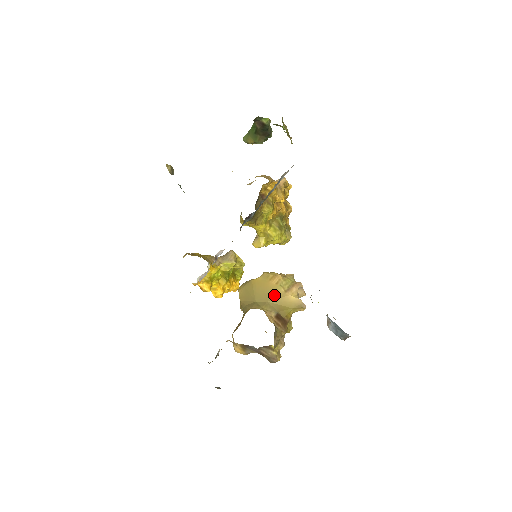
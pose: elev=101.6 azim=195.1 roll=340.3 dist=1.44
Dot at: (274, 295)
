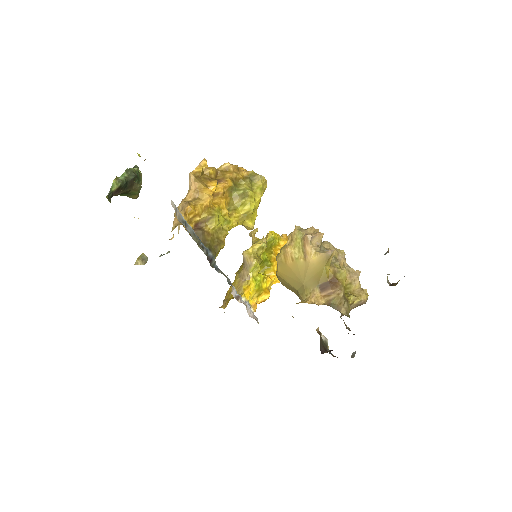
Dot at: (301, 273)
